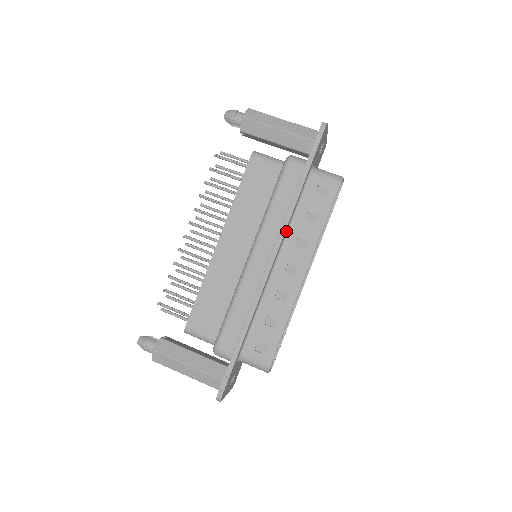
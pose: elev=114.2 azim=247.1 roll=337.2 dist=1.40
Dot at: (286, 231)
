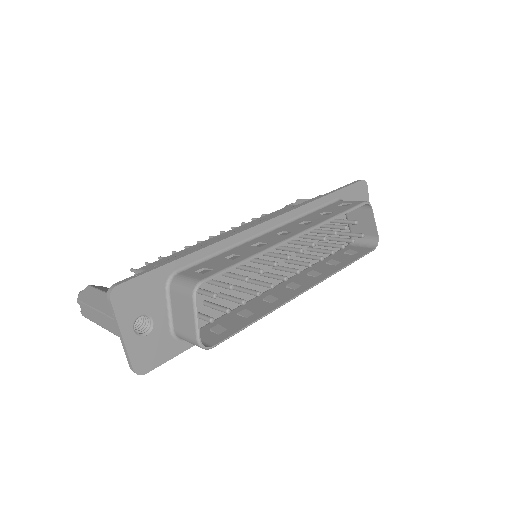
Dot at: (295, 217)
